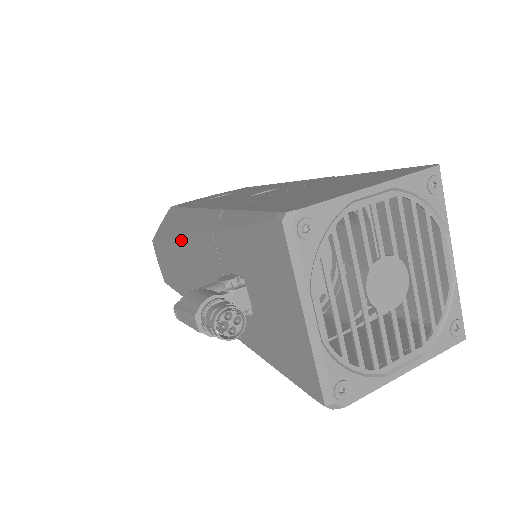
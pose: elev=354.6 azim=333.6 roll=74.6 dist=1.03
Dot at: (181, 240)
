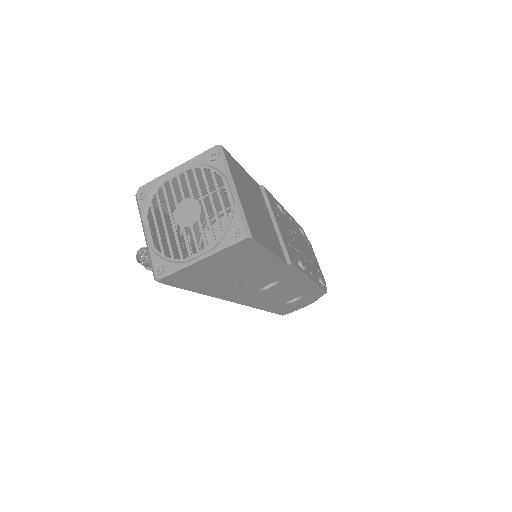
Dot at: occluded
